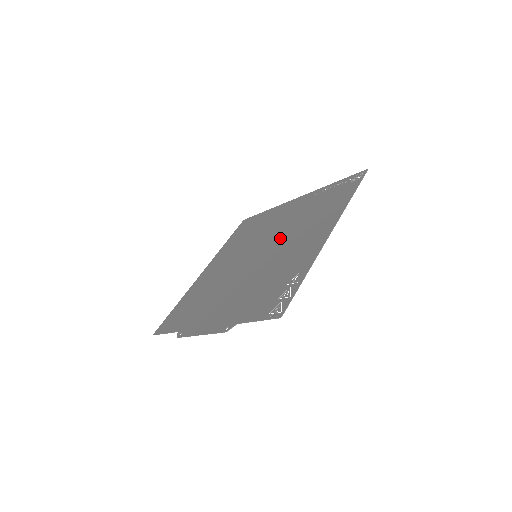
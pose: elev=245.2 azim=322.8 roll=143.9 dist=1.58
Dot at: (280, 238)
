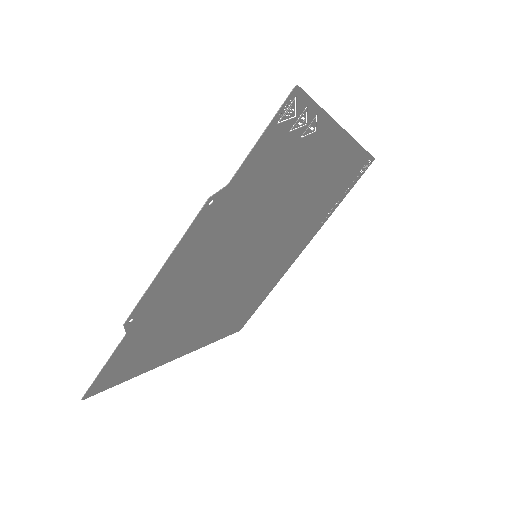
Dot at: (286, 228)
